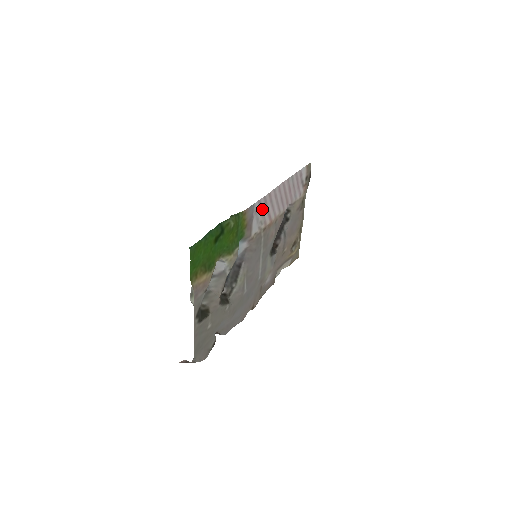
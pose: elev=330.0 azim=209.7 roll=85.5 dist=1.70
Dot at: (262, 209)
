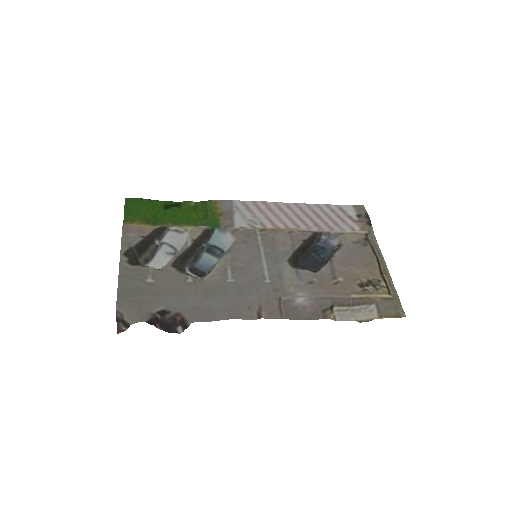
Dot at: (252, 211)
